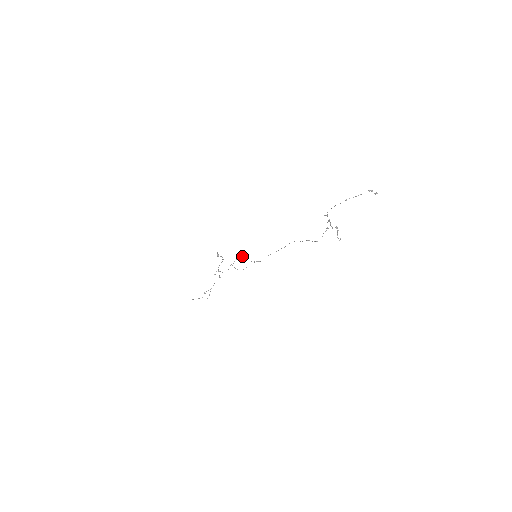
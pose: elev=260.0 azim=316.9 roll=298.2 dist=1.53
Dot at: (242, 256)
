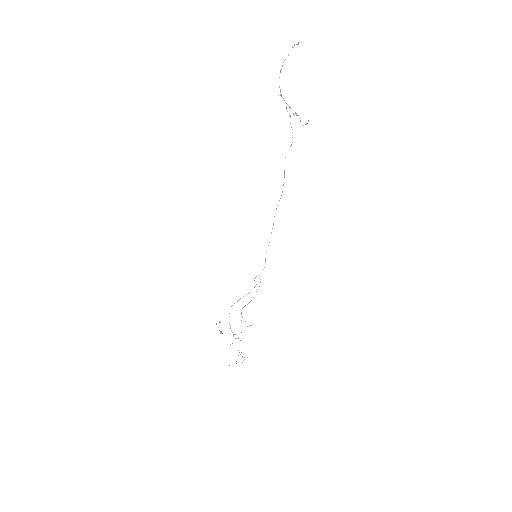
Dot at: occluded
